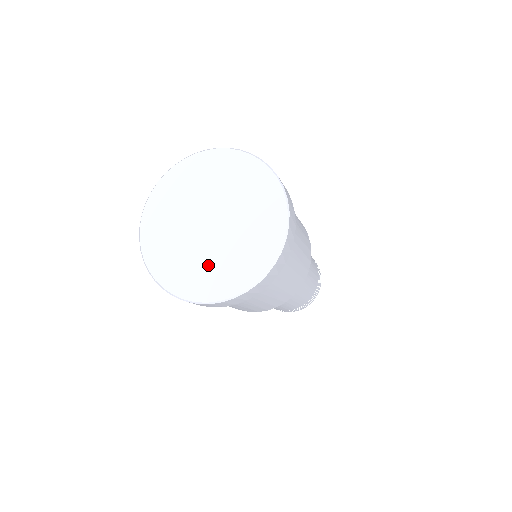
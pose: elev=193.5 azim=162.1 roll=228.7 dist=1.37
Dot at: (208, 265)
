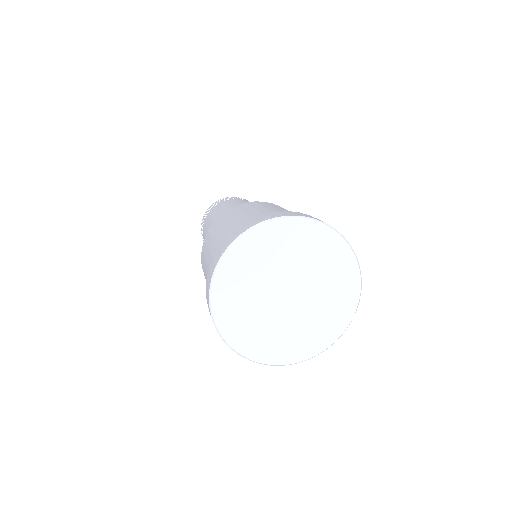
Dot at: (319, 316)
